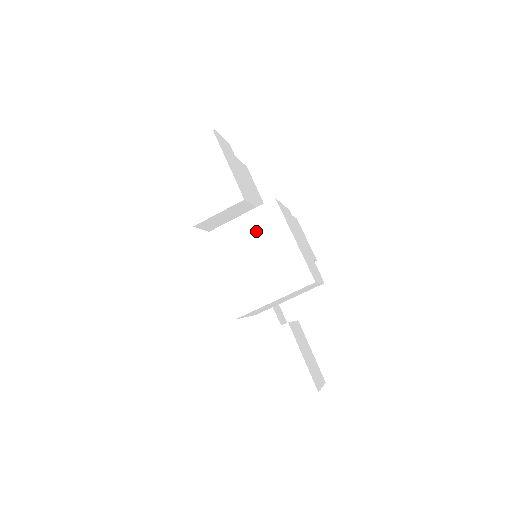
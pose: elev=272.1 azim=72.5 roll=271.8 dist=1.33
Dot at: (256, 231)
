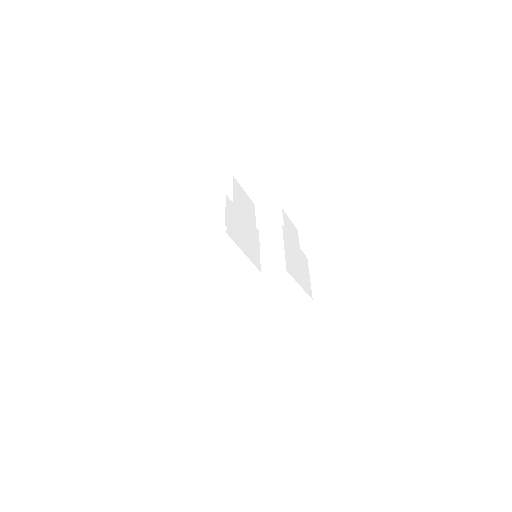
Dot at: (271, 285)
